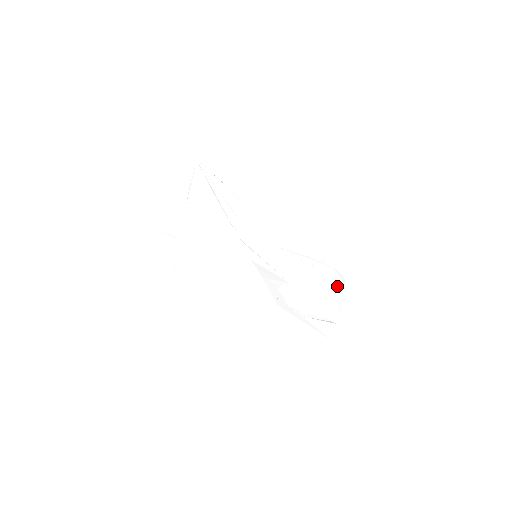
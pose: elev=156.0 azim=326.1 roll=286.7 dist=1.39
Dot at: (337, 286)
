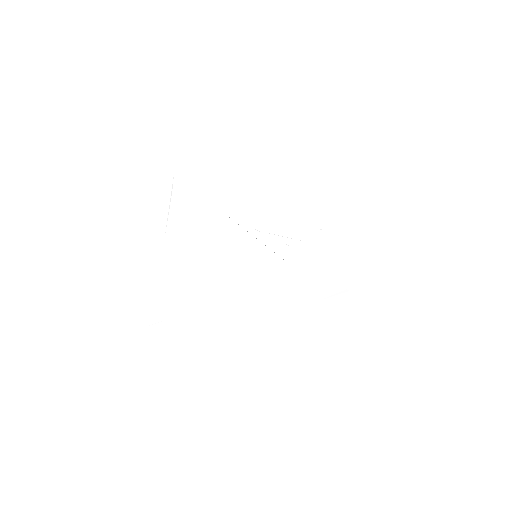
Dot at: (341, 249)
